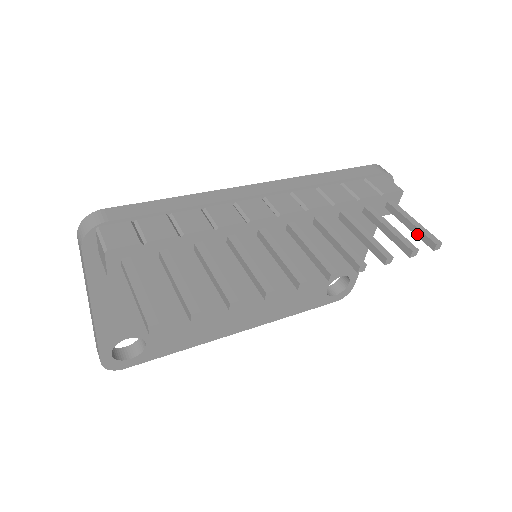
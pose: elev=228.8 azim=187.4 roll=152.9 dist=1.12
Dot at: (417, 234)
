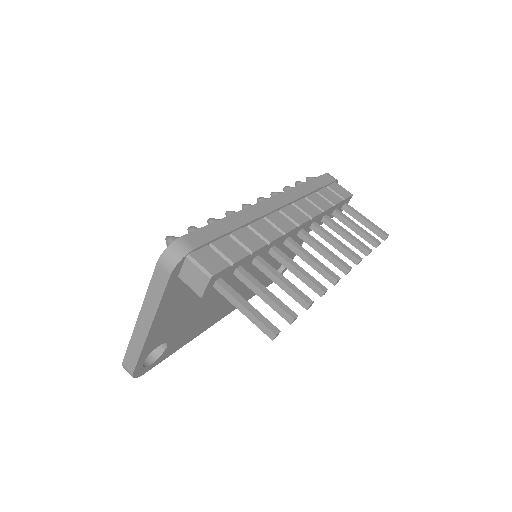
Dot at: (371, 229)
